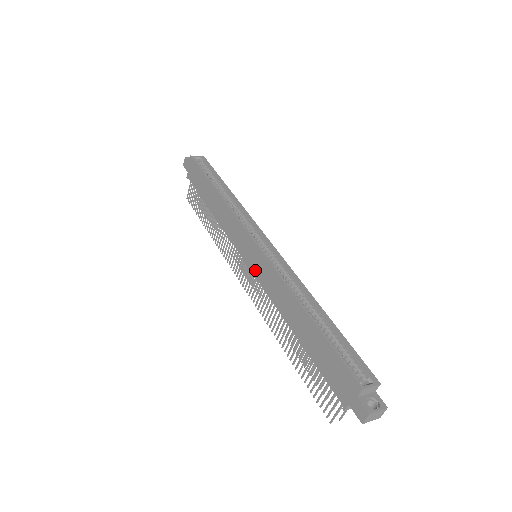
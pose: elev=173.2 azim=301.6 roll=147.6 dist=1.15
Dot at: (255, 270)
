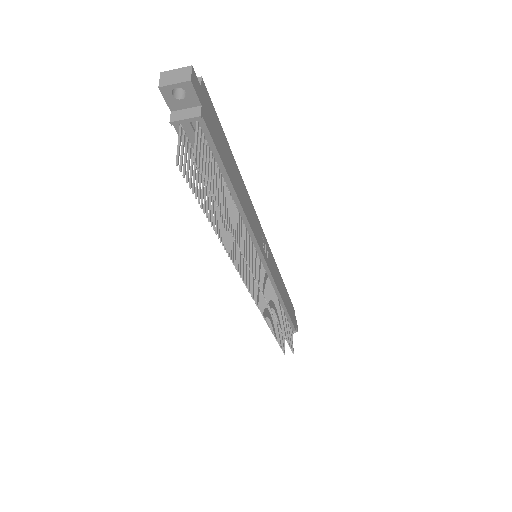
Dot at: occluded
